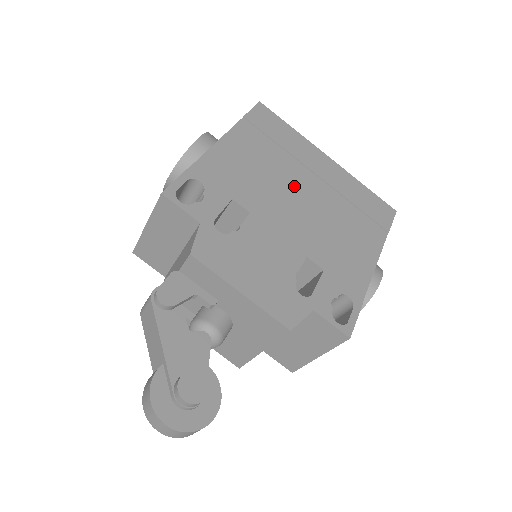
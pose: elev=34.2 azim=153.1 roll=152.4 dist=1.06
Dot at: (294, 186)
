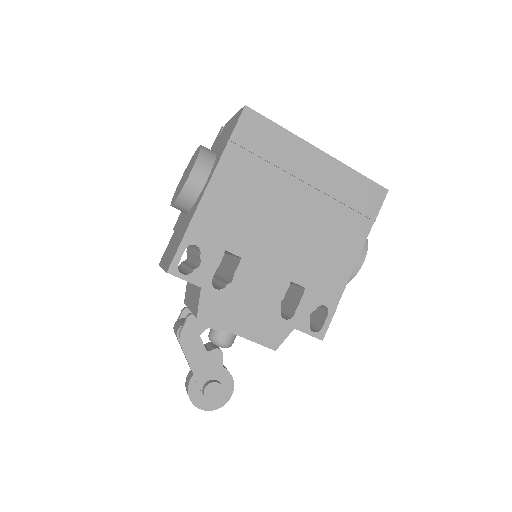
Dot at: (282, 208)
